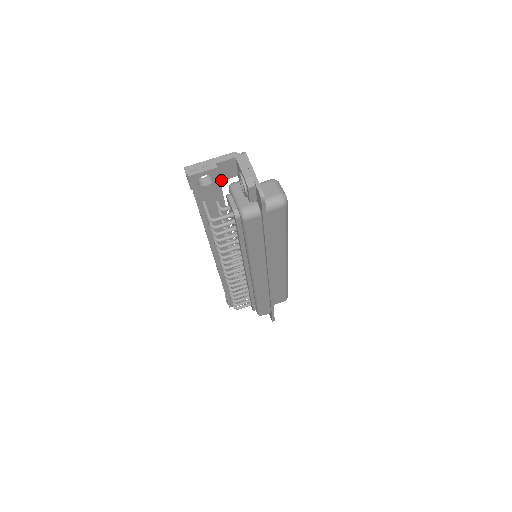
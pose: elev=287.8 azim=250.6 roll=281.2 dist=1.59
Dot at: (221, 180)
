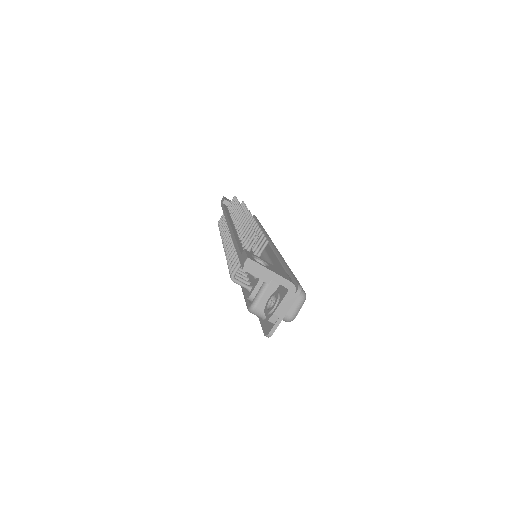
Dot at: occluded
